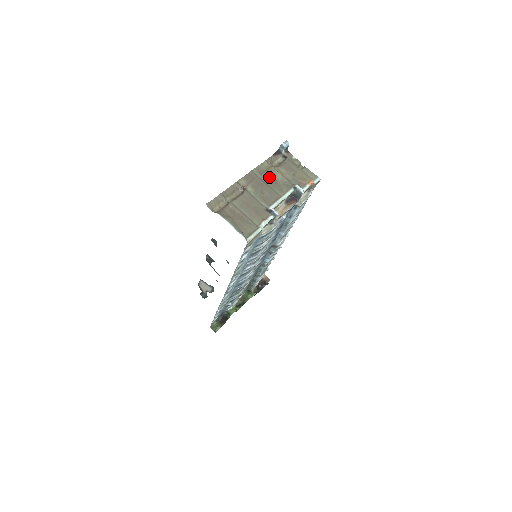
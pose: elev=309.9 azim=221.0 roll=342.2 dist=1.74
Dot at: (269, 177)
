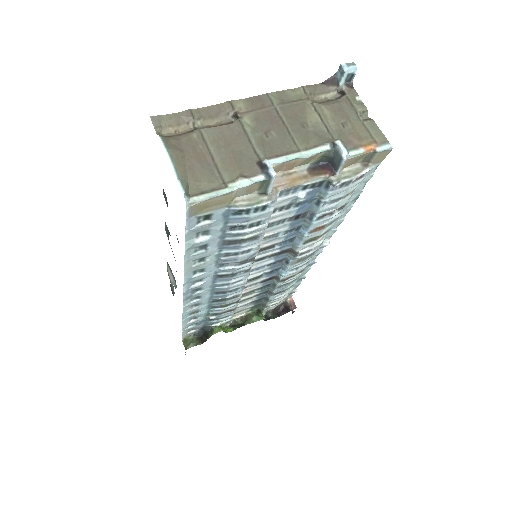
Dot at: (294, 113)
